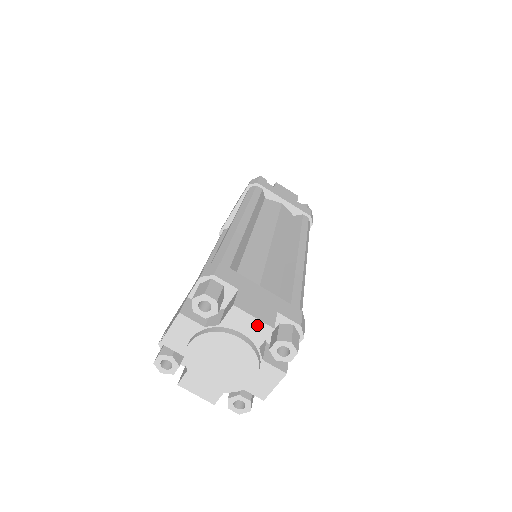
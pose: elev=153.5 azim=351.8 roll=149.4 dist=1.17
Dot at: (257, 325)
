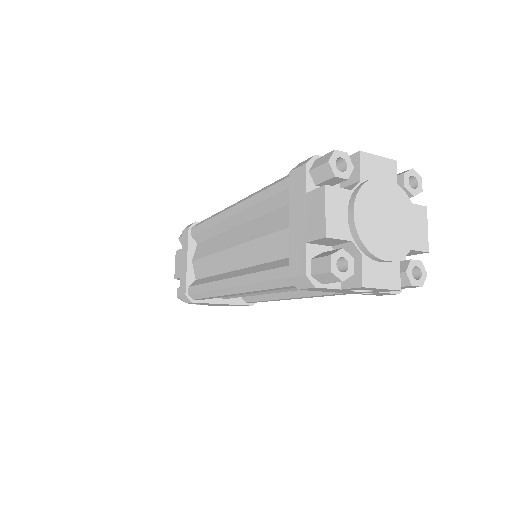
Dot at: (385, 164)
